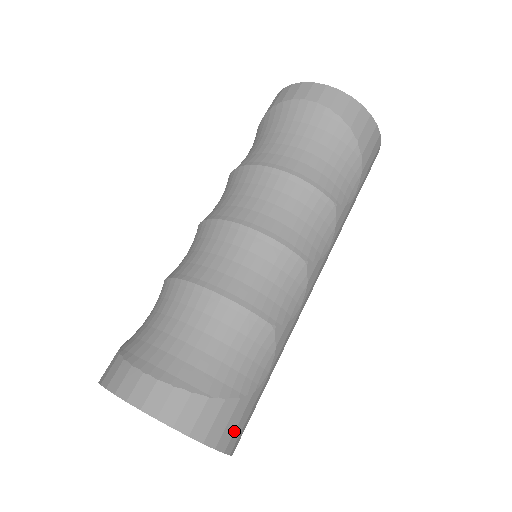
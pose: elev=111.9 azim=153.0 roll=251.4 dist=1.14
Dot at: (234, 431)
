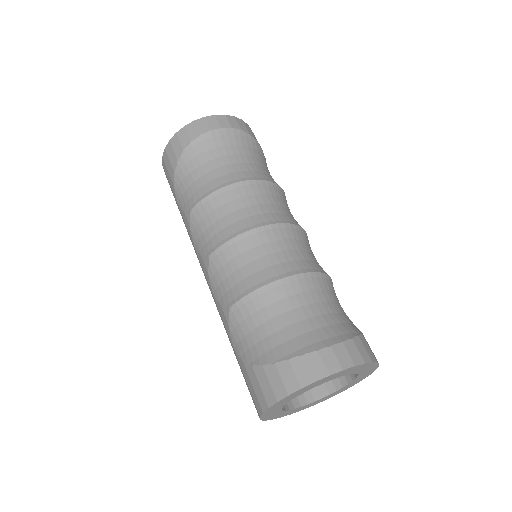
Dot at: occluded
